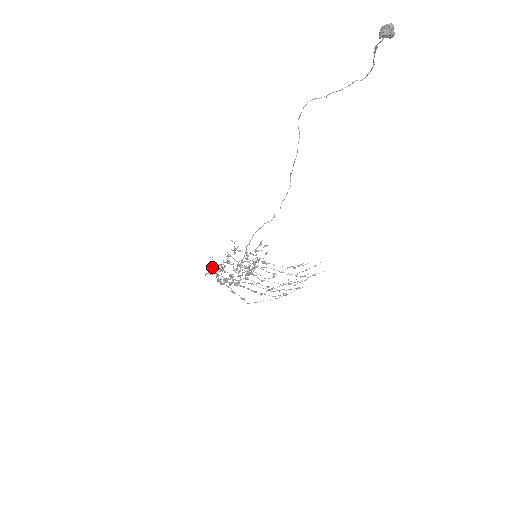
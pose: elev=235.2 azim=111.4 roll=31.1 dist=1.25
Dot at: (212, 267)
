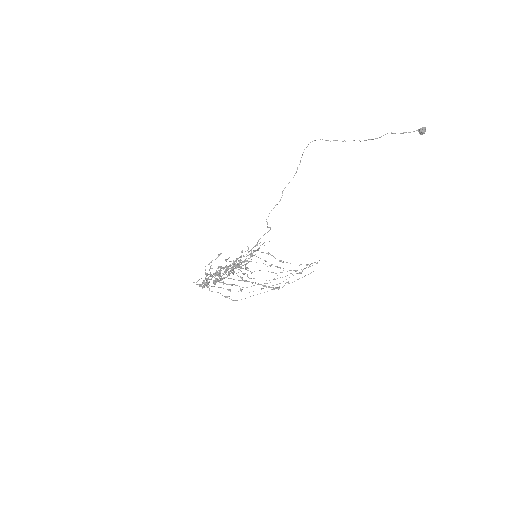
Dot at: (240, 266)
